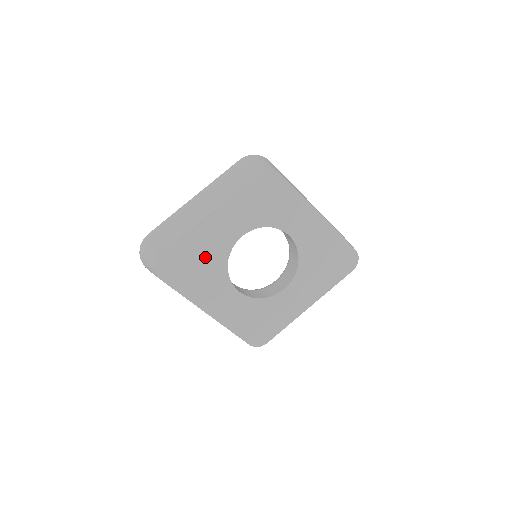
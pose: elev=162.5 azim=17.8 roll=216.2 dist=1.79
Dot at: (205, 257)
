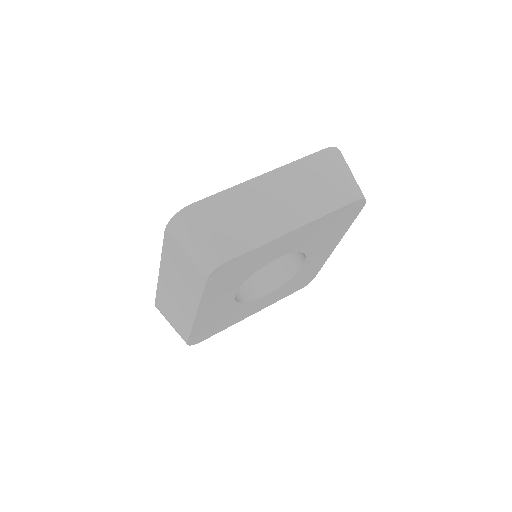
Dot at: (220, 317)
